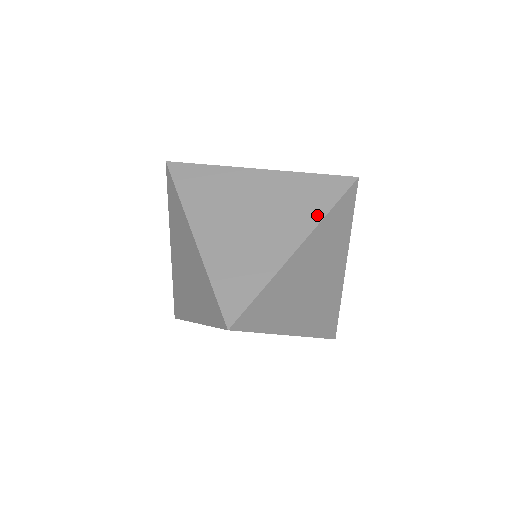
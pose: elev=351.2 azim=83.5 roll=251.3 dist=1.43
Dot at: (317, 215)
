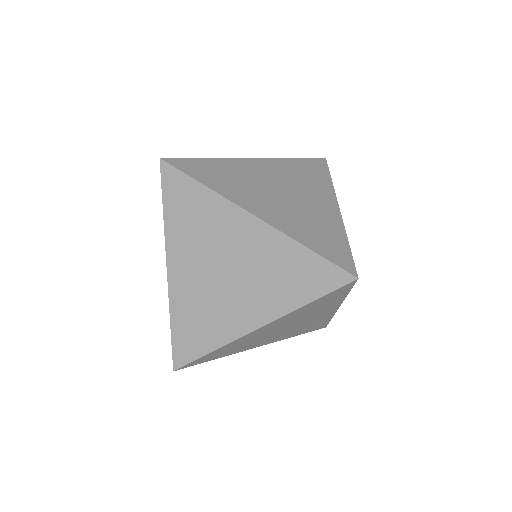
Dot at: occluded
